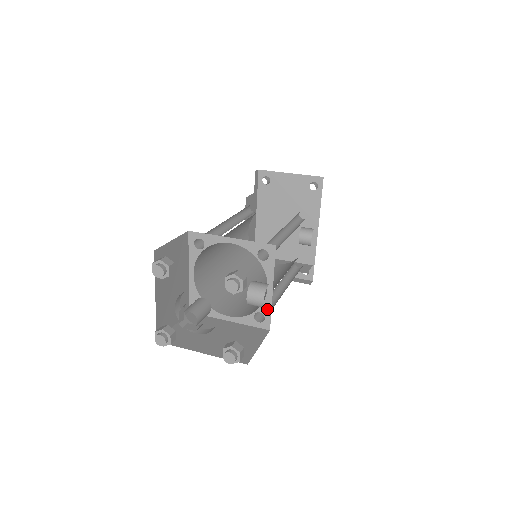
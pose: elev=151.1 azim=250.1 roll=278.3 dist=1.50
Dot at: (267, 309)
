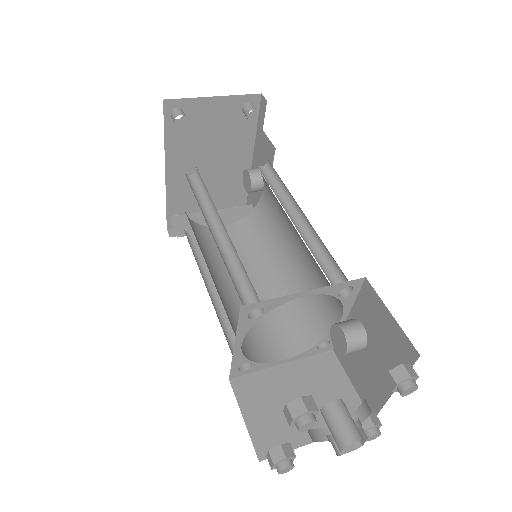
Dot at: occluded
